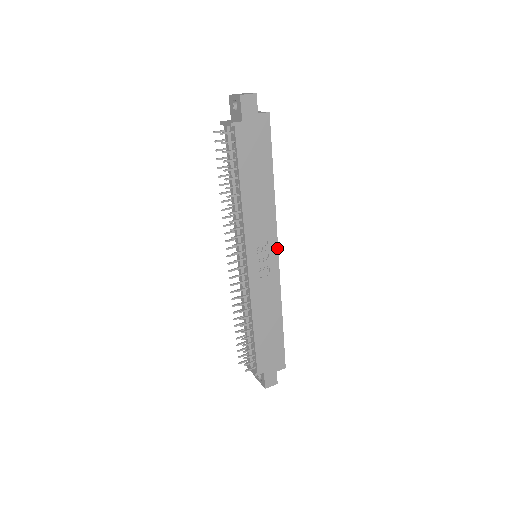
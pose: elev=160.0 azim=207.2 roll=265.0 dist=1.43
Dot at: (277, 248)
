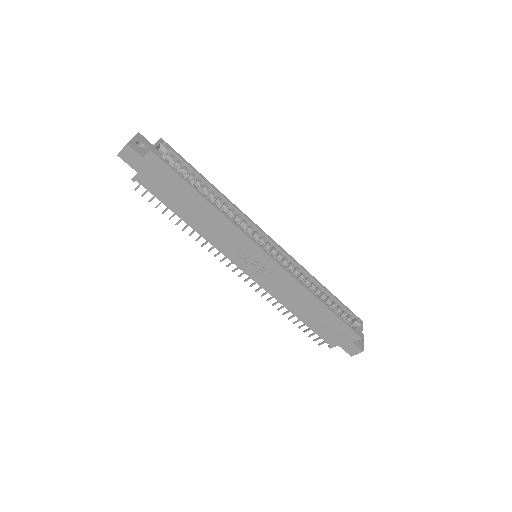
Dot at: (261, 249)
